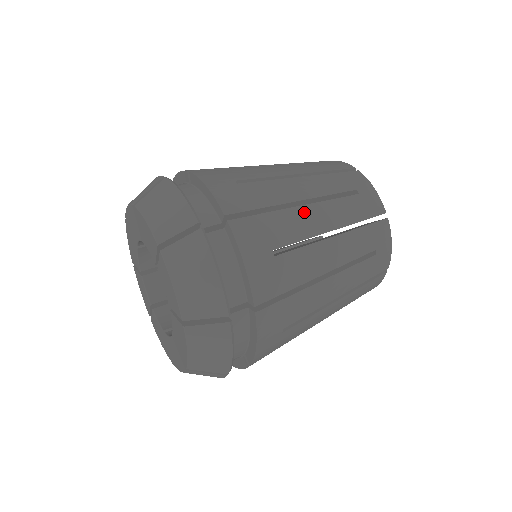
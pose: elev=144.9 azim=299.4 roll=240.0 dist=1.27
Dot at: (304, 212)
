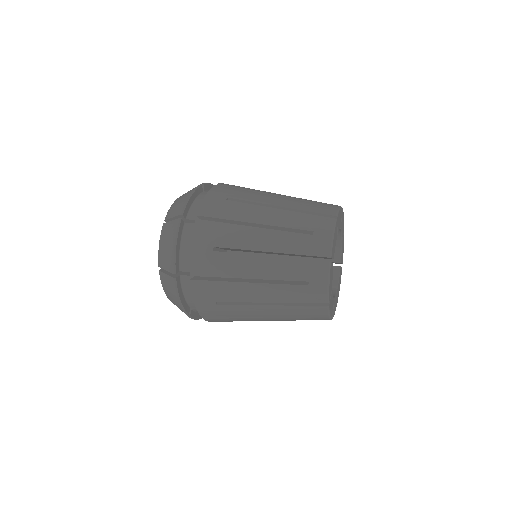
Dot at: (253, 232)
